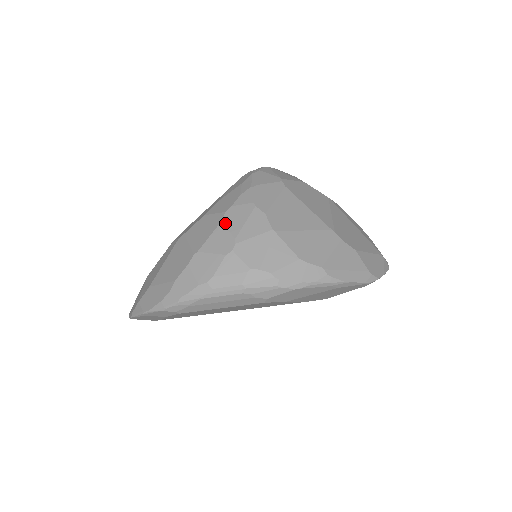
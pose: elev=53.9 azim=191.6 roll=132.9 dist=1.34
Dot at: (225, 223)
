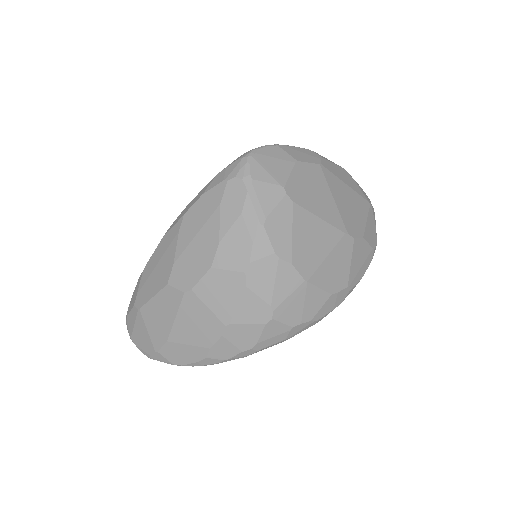
Dot at: (251, 288)
